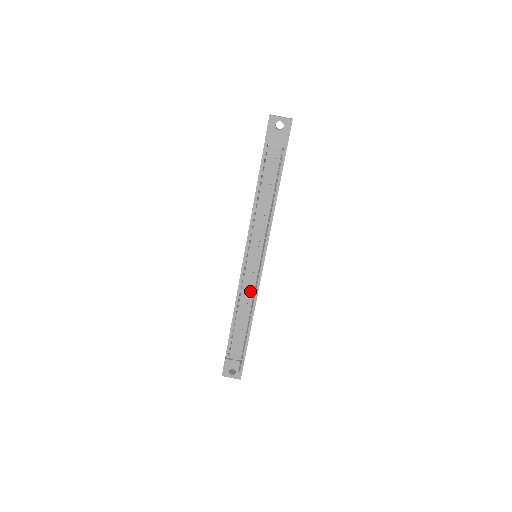
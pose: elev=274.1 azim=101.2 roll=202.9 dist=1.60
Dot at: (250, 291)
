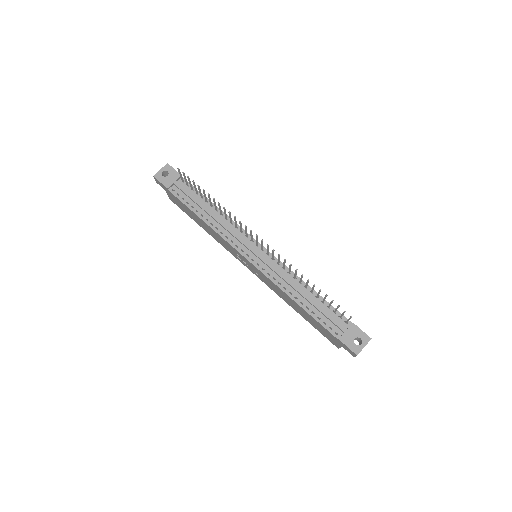
Dot at: (282, 273)
